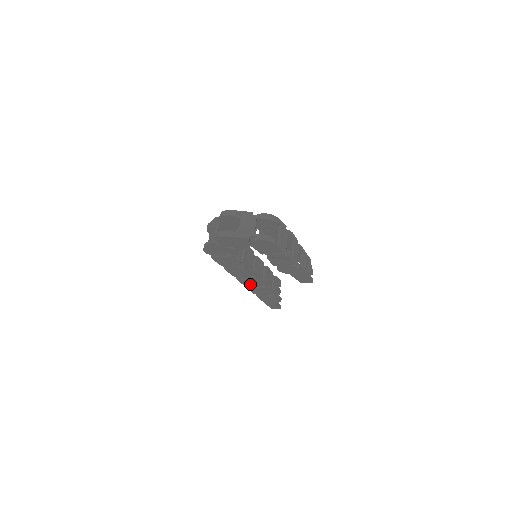
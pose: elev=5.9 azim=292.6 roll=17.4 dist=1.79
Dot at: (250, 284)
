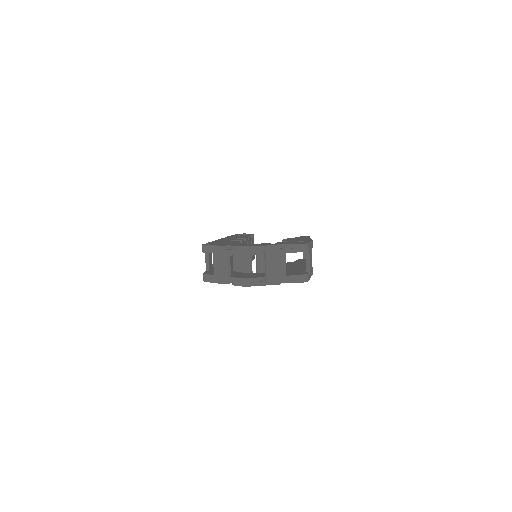
Dot at: occluded
